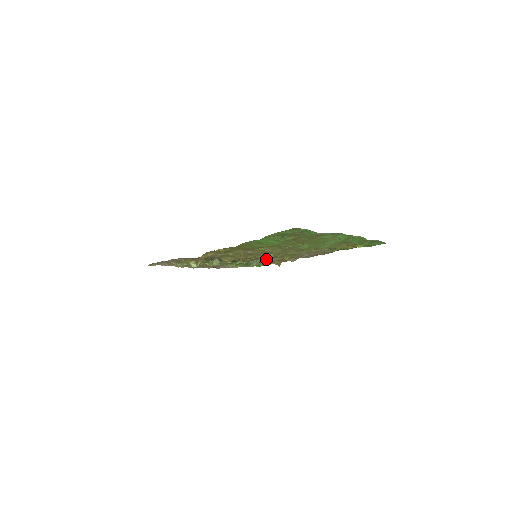
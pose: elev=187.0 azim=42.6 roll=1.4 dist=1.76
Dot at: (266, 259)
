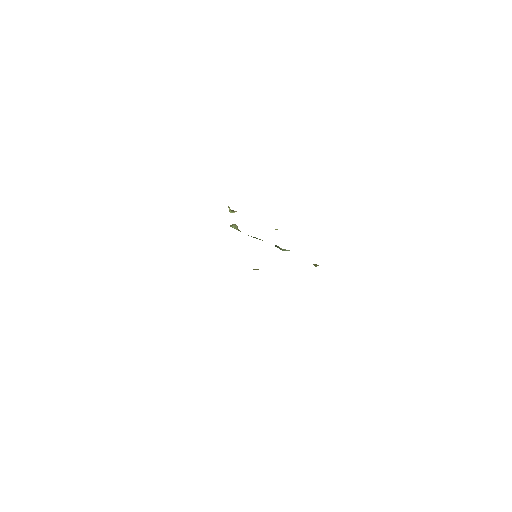
Dot at: occluded
